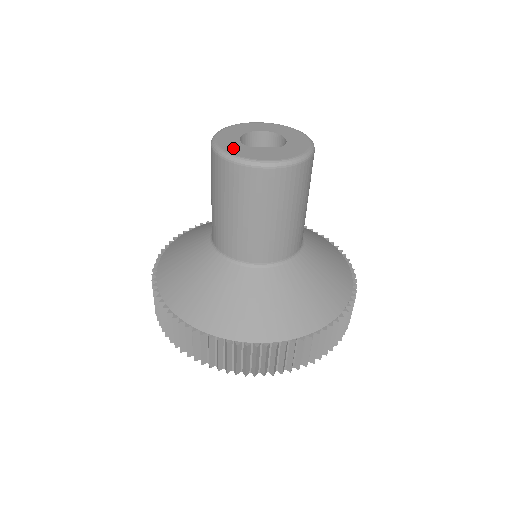
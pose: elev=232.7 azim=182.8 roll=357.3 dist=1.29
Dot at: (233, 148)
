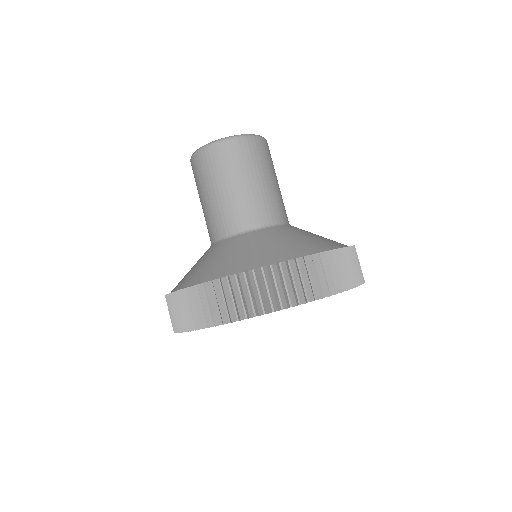
Dot at: occluded
